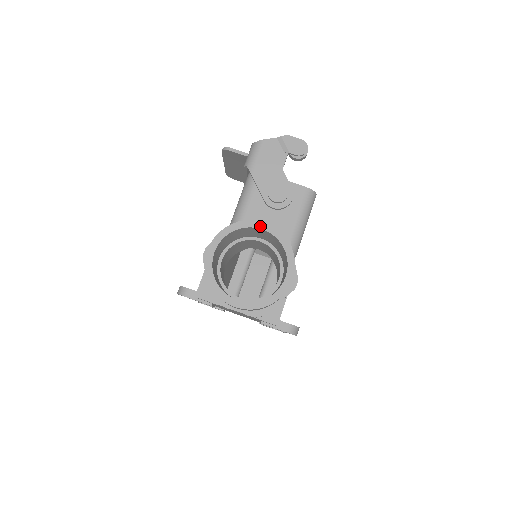
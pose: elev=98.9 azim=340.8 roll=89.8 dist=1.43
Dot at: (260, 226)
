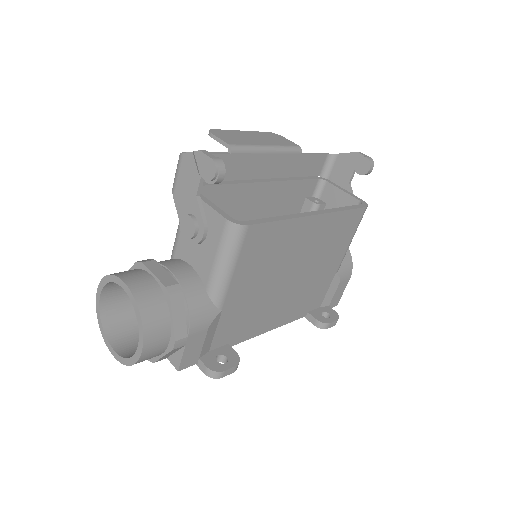
Dot at: (122, 285)
